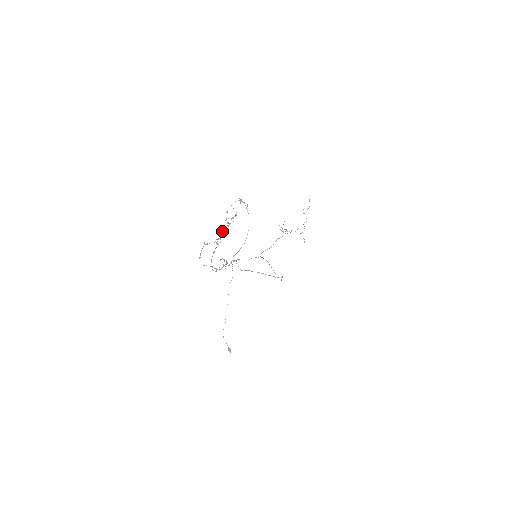
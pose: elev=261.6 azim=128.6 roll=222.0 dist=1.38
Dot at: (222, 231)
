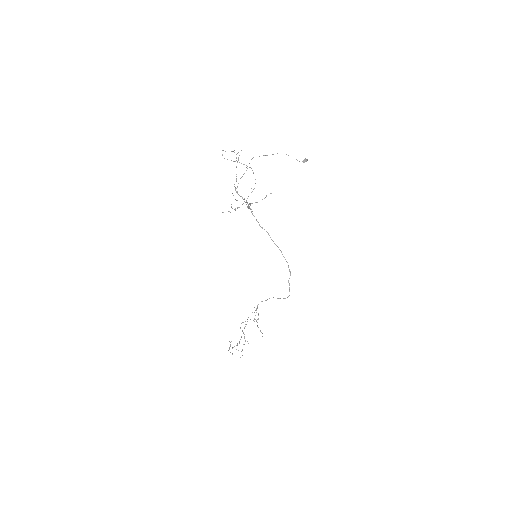
Dot at: occluded
